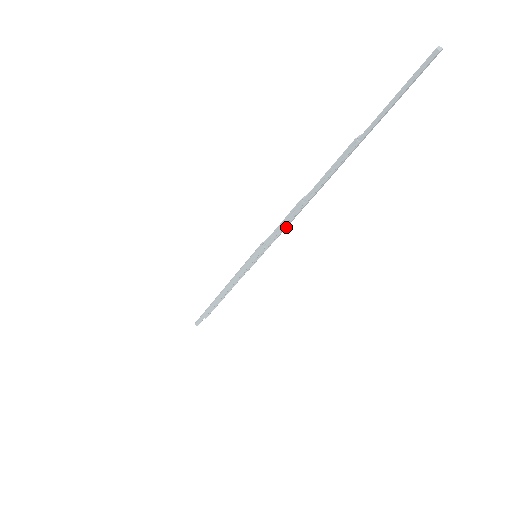
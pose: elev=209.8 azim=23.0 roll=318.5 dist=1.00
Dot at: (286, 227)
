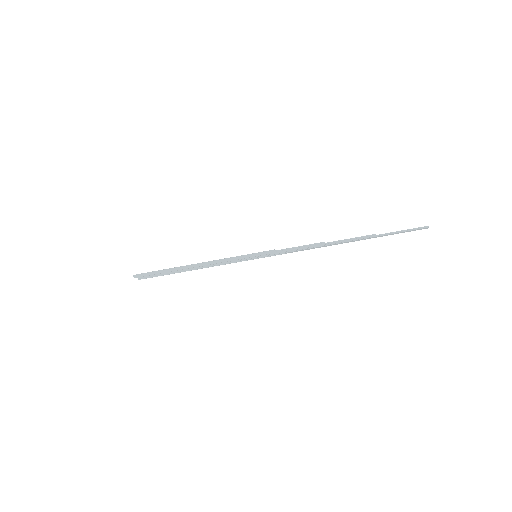
Dot at: (296, 251)
